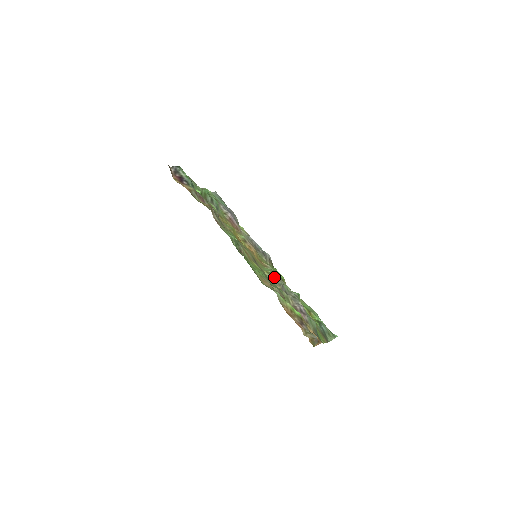
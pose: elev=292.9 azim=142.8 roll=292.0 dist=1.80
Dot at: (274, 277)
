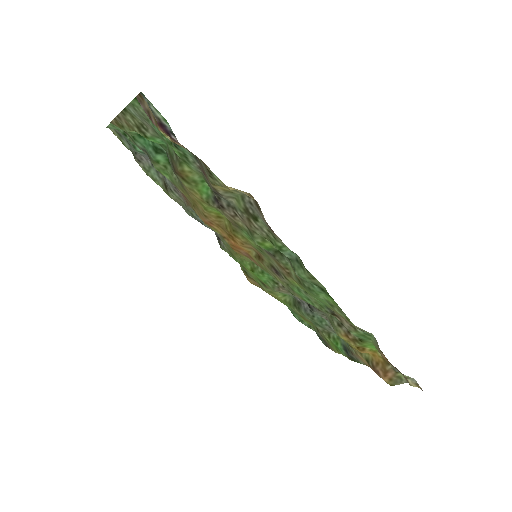
Dot at: occluded
